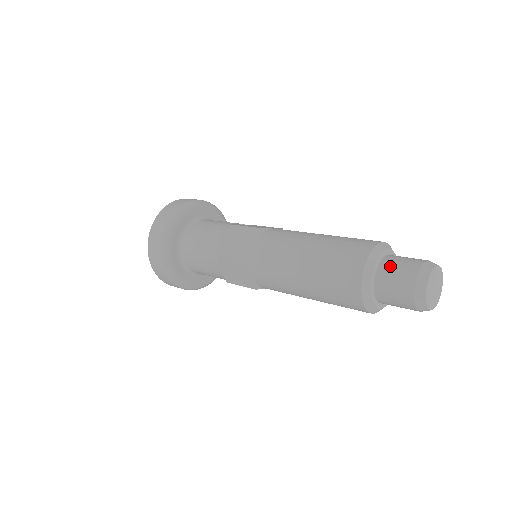
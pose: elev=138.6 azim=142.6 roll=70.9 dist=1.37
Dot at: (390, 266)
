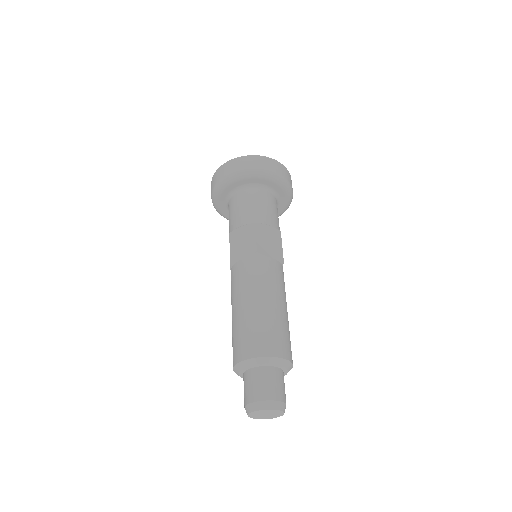
Dot at: (257, 377)
